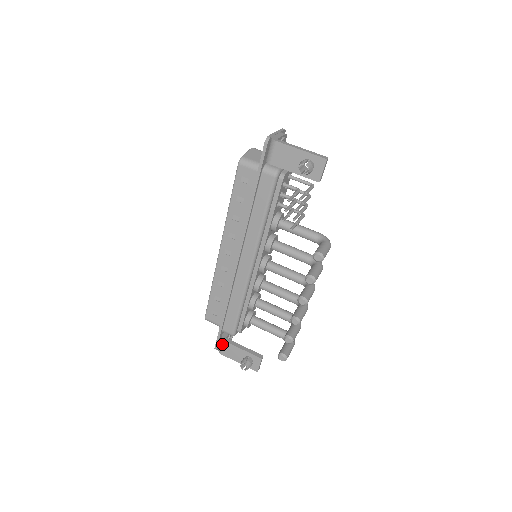
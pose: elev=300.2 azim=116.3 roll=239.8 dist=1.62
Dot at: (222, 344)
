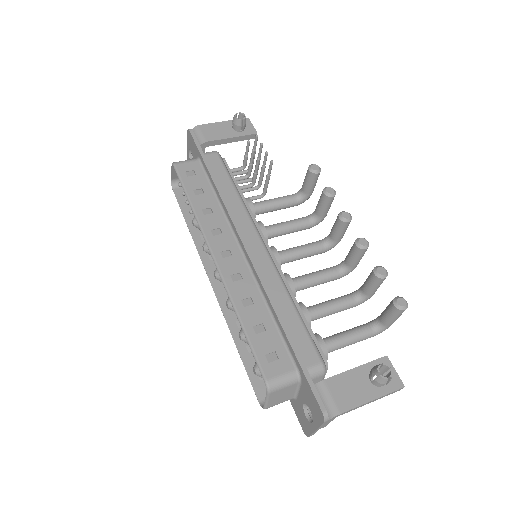
Dot at: (325, 391)
